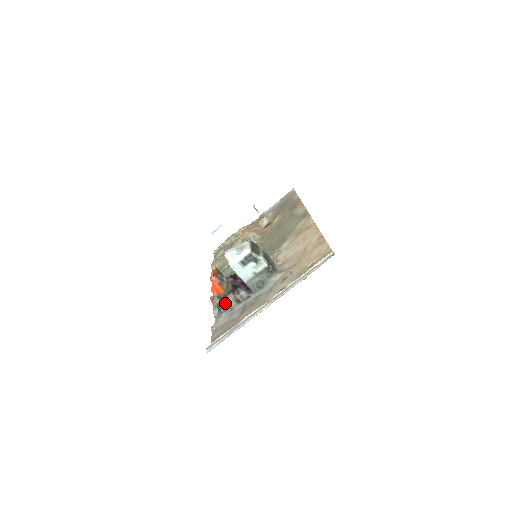
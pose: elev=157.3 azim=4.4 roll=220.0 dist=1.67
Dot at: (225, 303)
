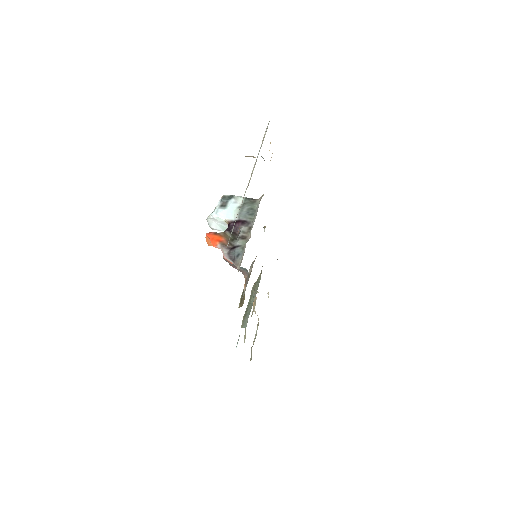
Dot at: (234, 249)
